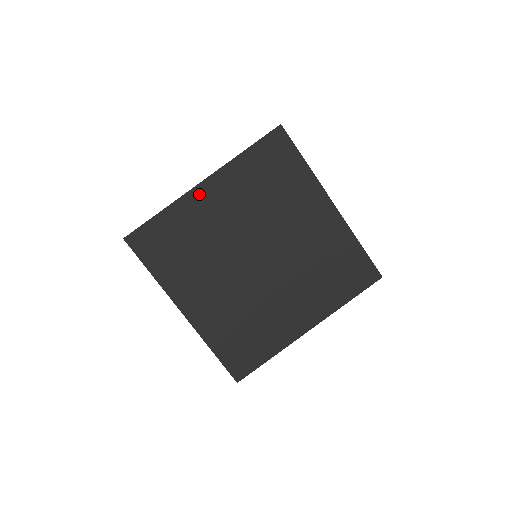
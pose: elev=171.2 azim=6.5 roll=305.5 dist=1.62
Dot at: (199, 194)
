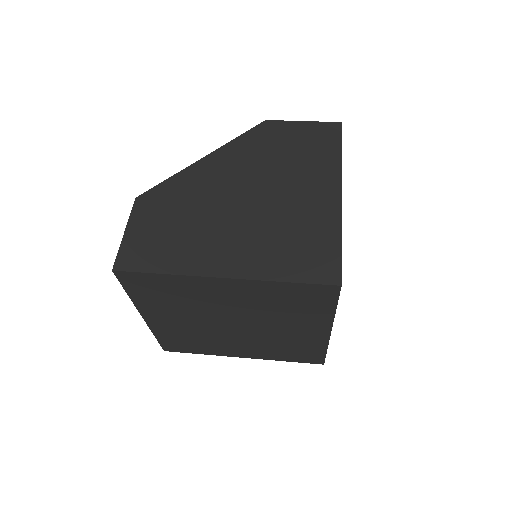
Dot at: (153, 322)
